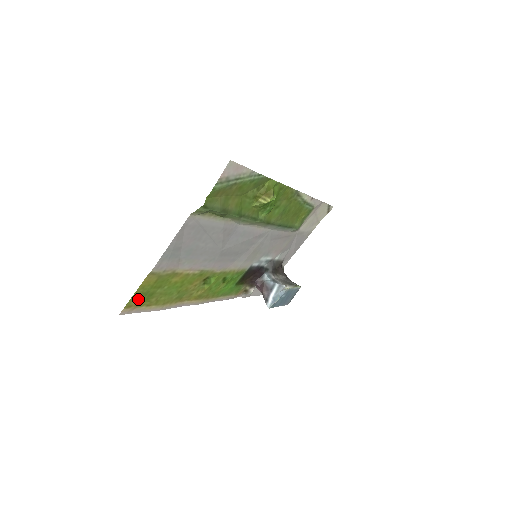
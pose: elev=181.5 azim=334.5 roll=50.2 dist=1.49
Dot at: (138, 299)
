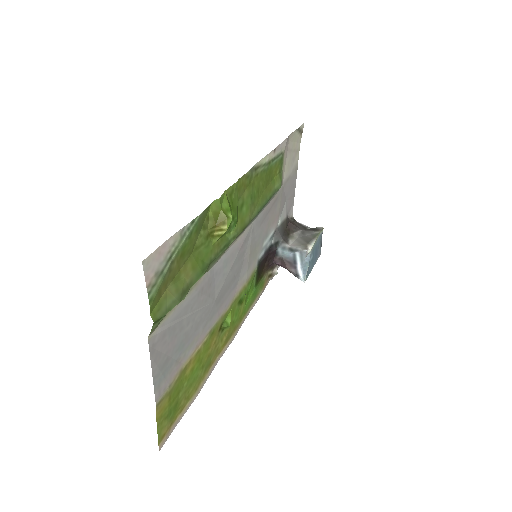
Dot at: (166, 424)
